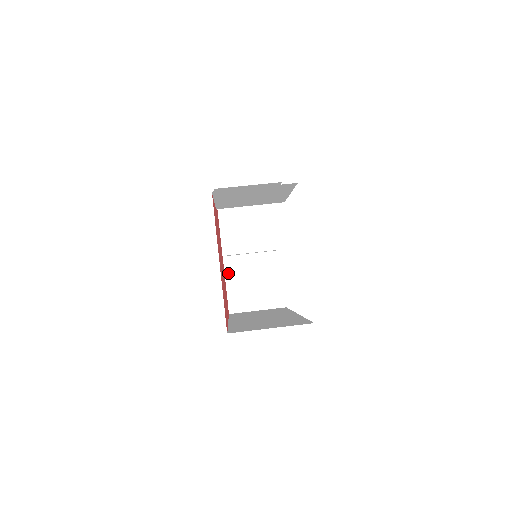
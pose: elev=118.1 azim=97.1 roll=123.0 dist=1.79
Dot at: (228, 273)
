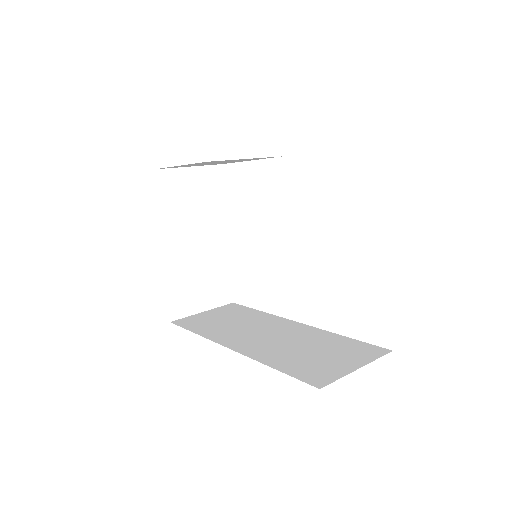
Dot at: (167, 268)
